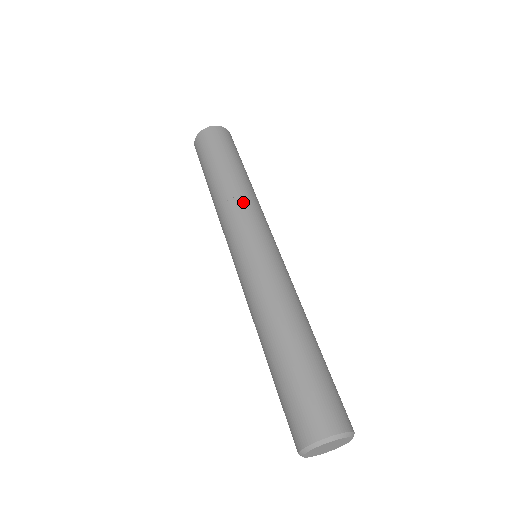
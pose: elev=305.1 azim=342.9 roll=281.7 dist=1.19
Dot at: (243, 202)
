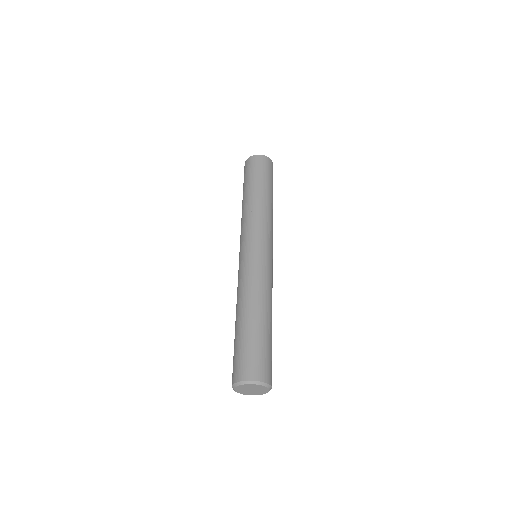
Dot at: (248, 218)
